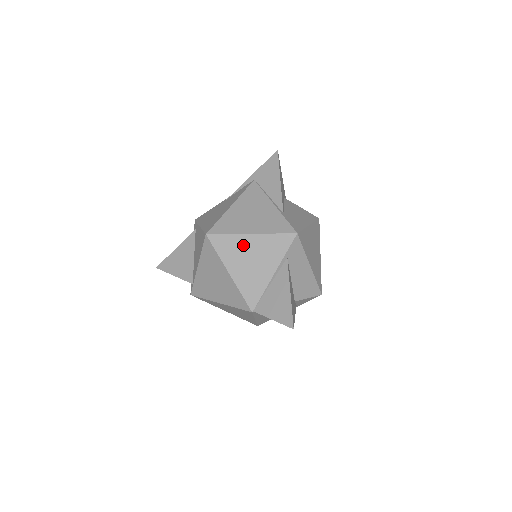
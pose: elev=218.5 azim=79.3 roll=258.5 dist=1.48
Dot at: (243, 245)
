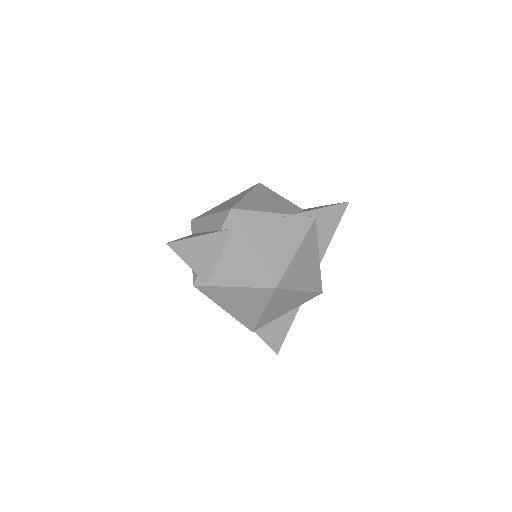
Dot at: (289, 297)
